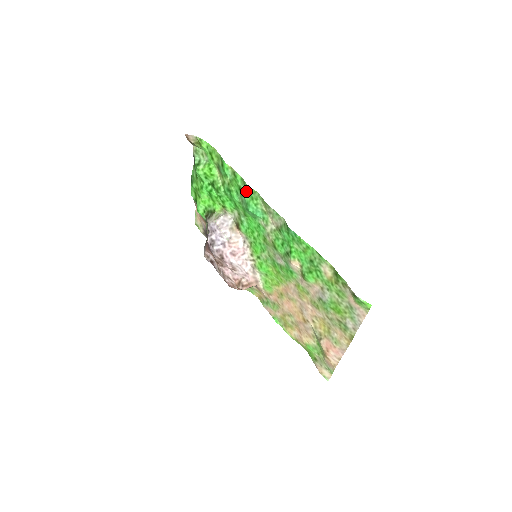
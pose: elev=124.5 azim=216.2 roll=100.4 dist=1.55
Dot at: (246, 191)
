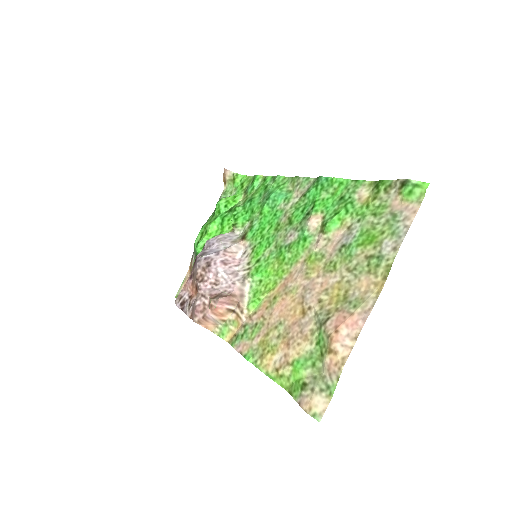
Dot at: (274, 183)
